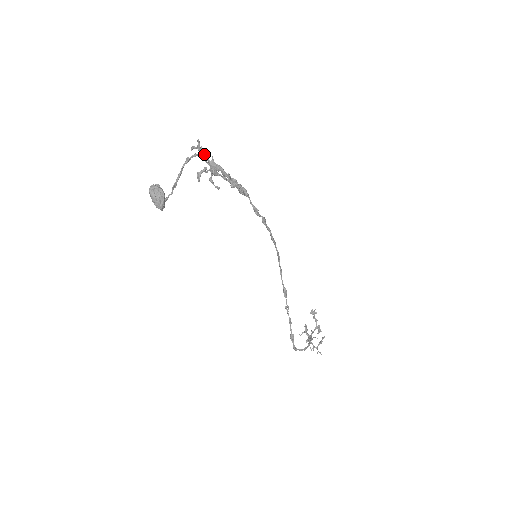
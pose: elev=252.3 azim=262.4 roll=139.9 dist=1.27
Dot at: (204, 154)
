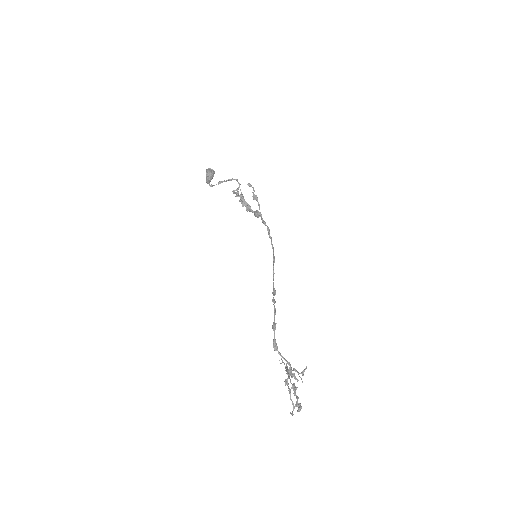
Dot at: occluded
